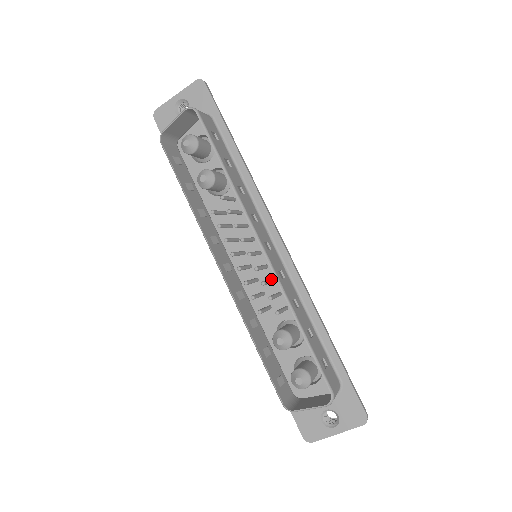
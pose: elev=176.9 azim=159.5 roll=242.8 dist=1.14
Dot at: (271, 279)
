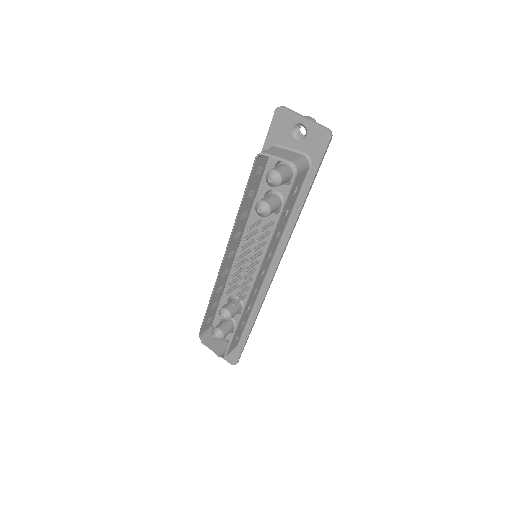
Dot at: occluded
